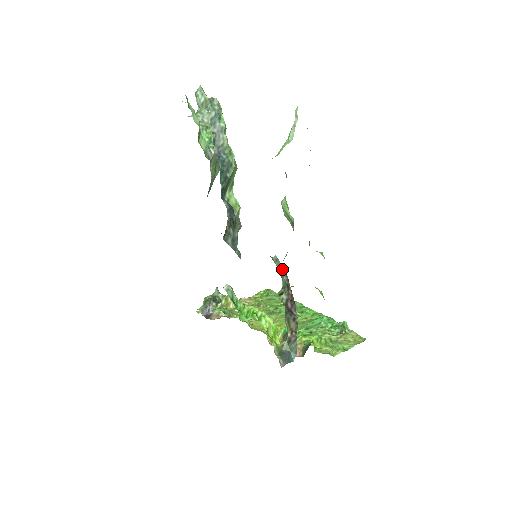
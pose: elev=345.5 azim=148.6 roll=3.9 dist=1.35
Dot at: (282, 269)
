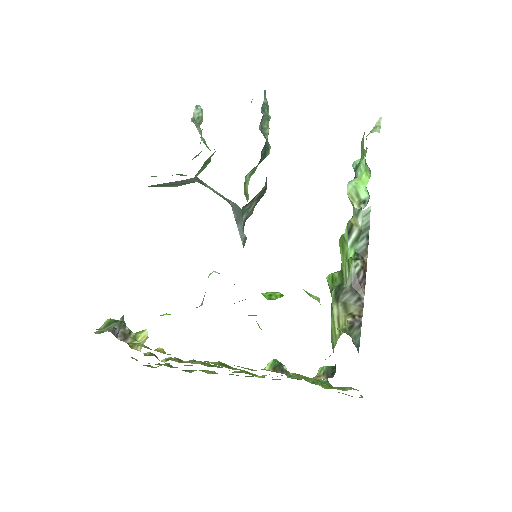
Dot at: (366, 228)
